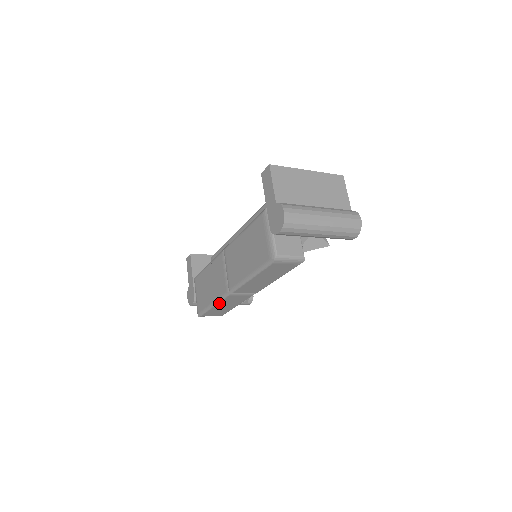
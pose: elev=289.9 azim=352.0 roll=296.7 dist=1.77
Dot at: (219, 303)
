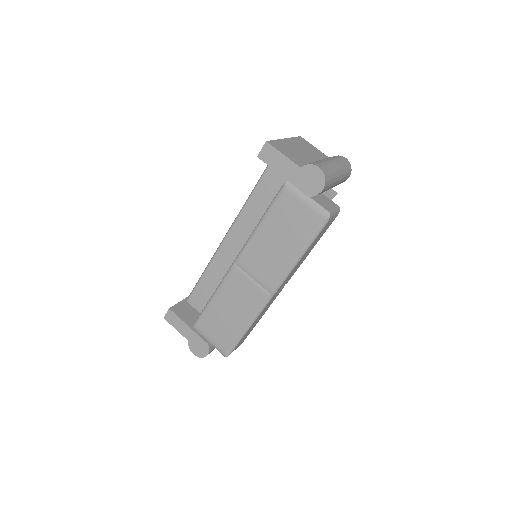
Dot at: (256, 319)
